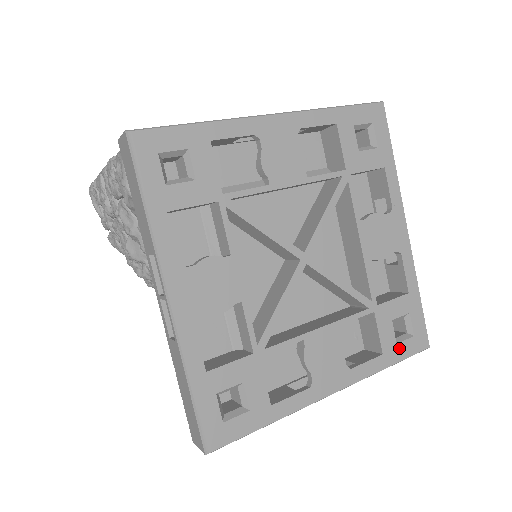
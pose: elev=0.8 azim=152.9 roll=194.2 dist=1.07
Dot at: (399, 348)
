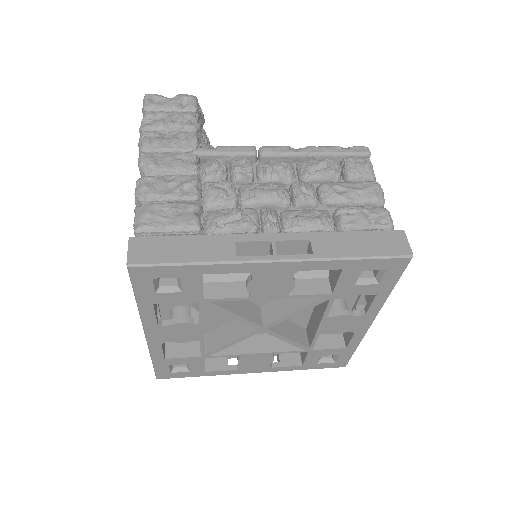
Dot at: (318, 365)
